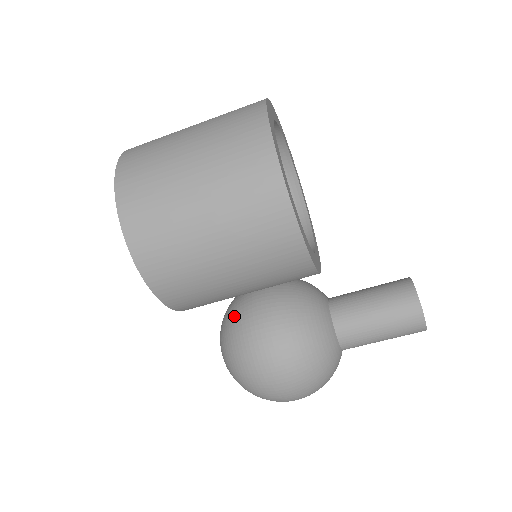
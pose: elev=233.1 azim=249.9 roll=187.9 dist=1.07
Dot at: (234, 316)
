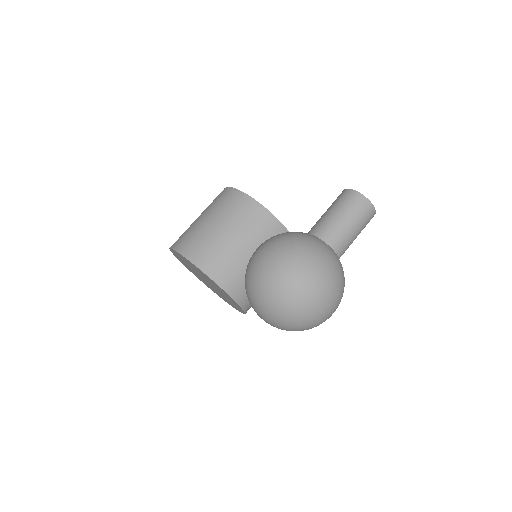
Dot at: occluded
